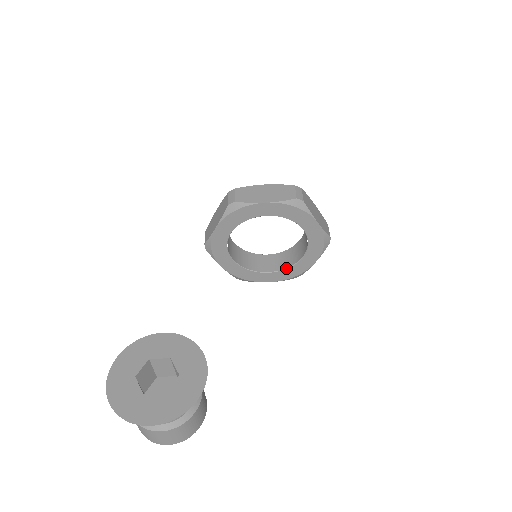
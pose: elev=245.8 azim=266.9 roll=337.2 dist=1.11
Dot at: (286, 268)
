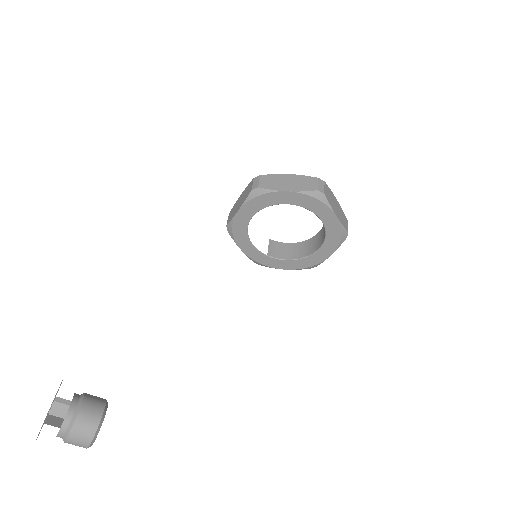
Dot at: (325, 237)
